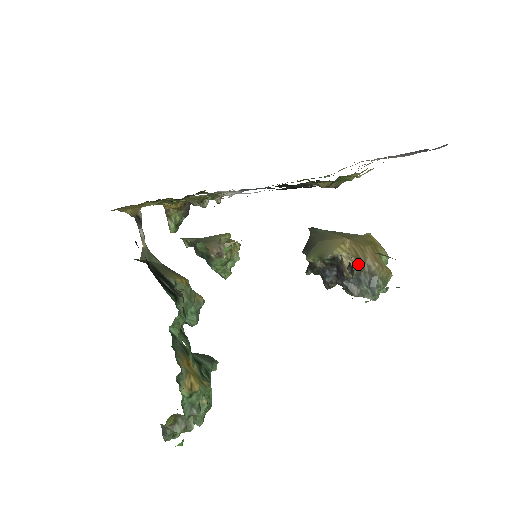
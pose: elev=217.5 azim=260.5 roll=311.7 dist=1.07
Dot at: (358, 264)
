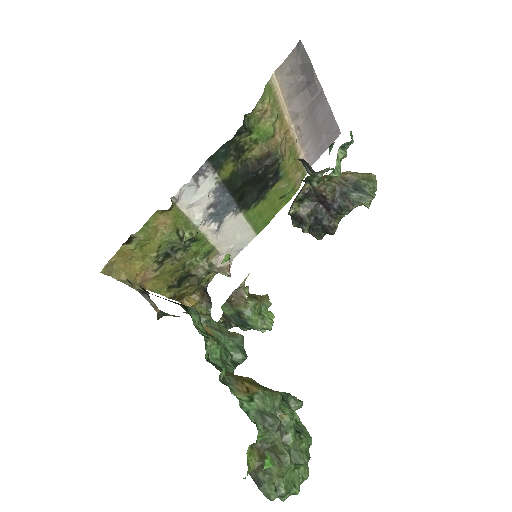
Dot at: (329, 180)
